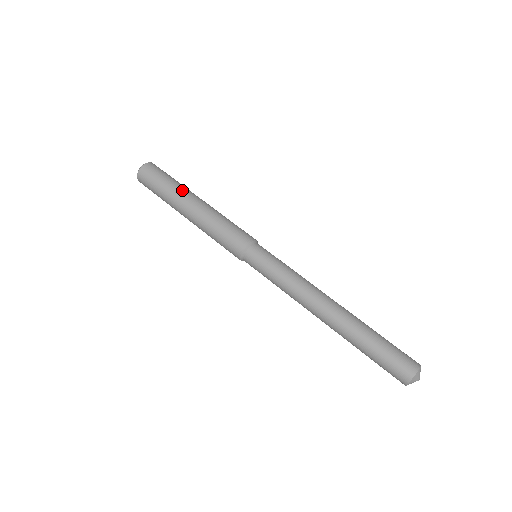
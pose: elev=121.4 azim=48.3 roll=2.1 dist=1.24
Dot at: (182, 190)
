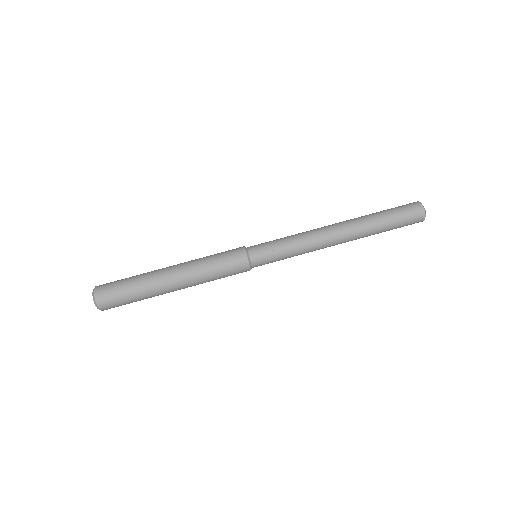
Dot at: (151, 281)
